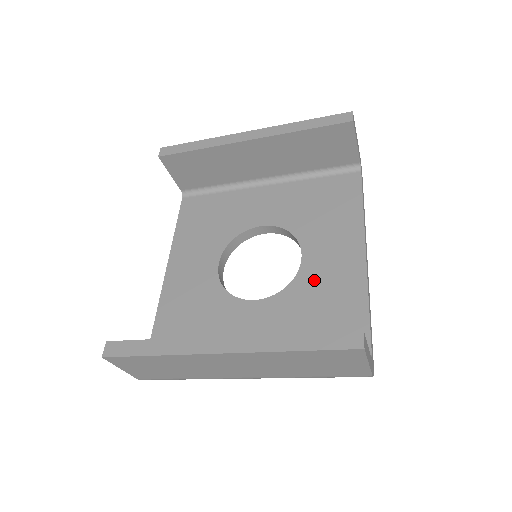
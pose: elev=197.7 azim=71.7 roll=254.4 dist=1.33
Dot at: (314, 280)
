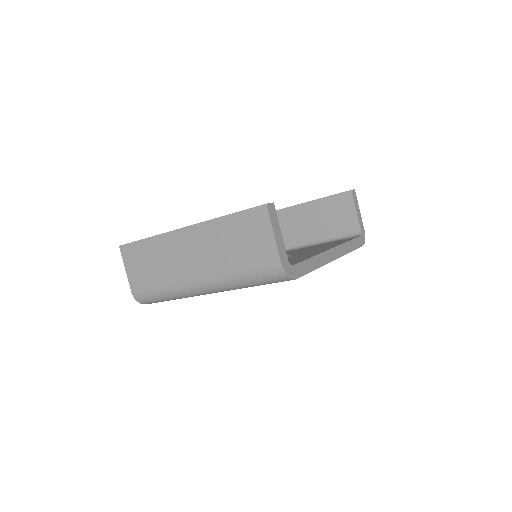
Dot at: occluded
